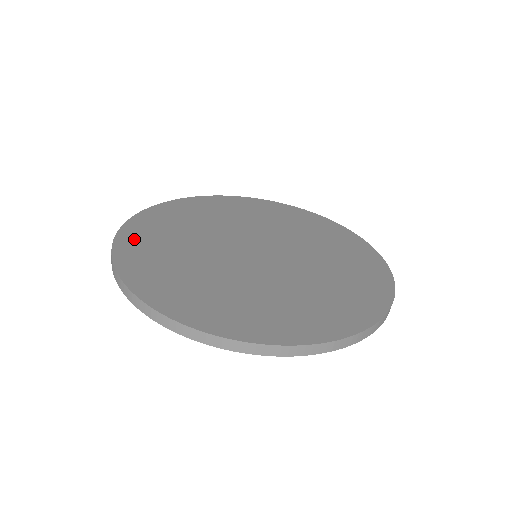
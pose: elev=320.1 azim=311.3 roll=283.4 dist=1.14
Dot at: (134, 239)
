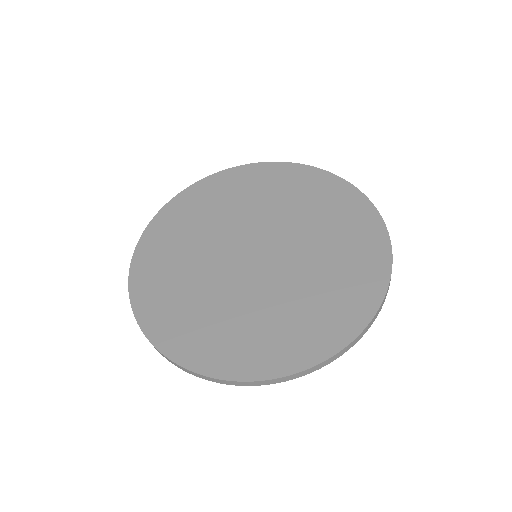
Dot at: (153, 312)
